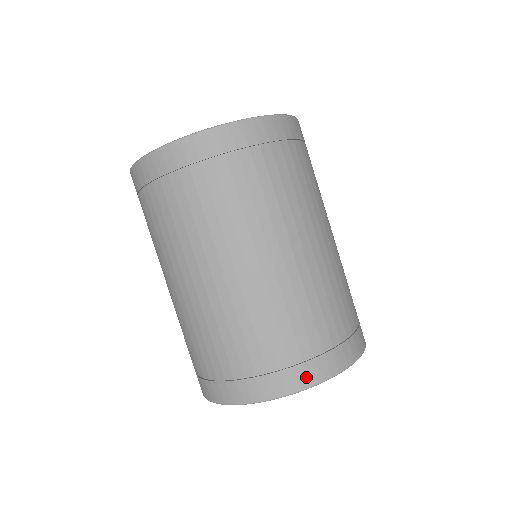
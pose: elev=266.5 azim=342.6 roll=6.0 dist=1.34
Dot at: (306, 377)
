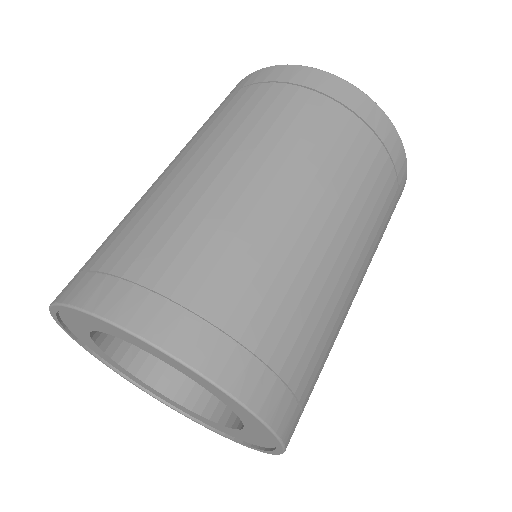
Dot at: (187, 341)
